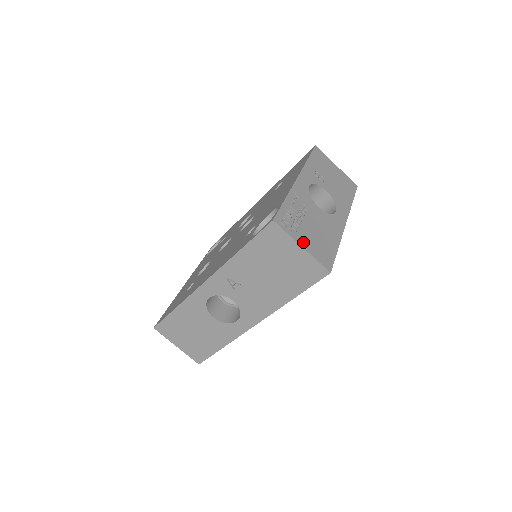
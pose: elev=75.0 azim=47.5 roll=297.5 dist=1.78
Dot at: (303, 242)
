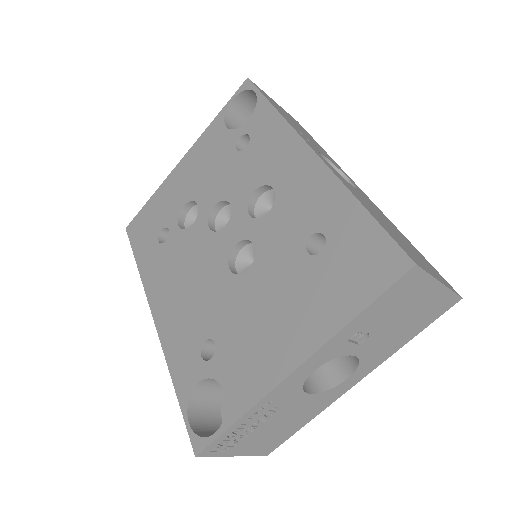
Dot at: (239, 451)
